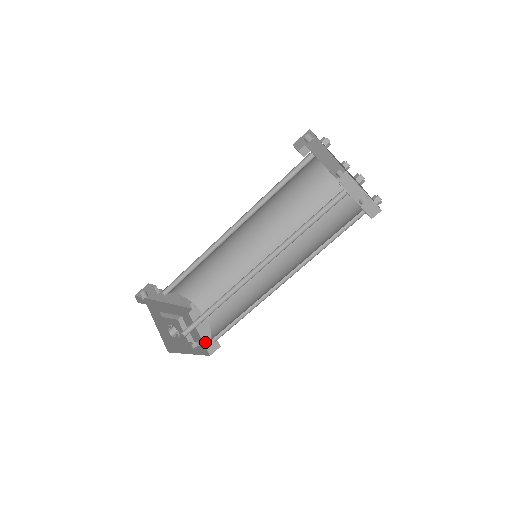
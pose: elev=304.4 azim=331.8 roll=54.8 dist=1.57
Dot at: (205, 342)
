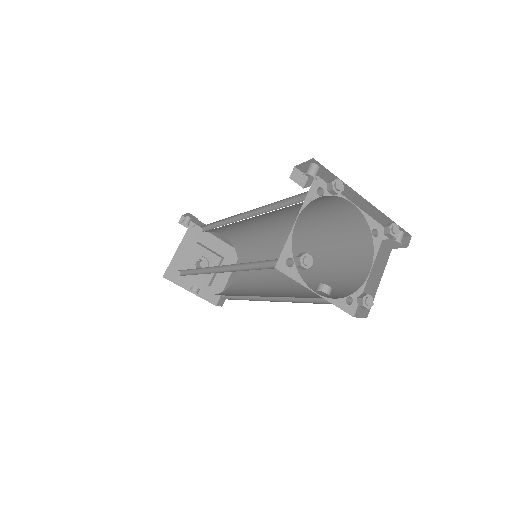
Dot at: occluded
